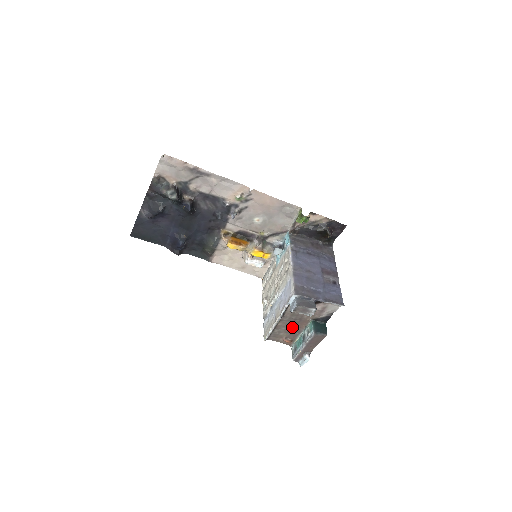
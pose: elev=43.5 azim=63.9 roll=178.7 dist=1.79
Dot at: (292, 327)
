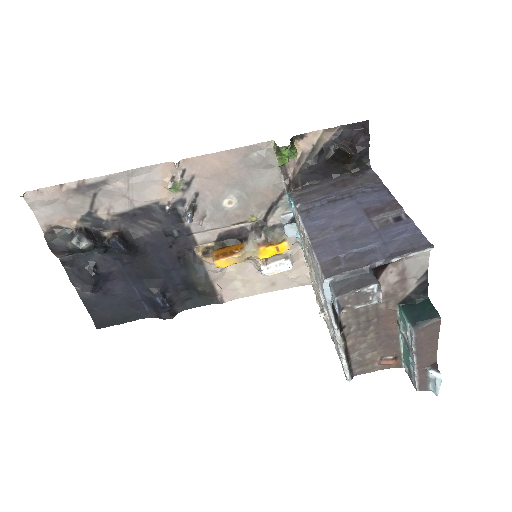
Dot at: (376, 336)
